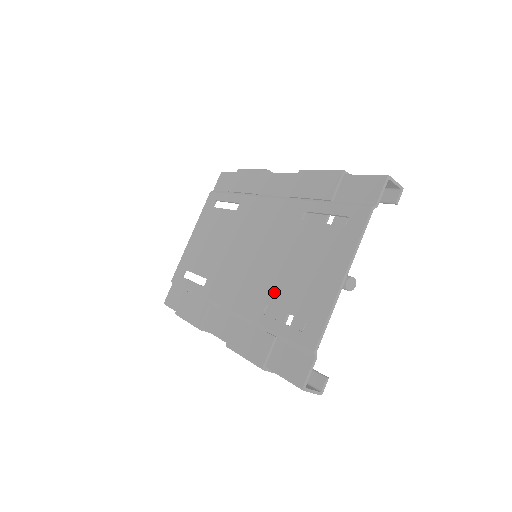
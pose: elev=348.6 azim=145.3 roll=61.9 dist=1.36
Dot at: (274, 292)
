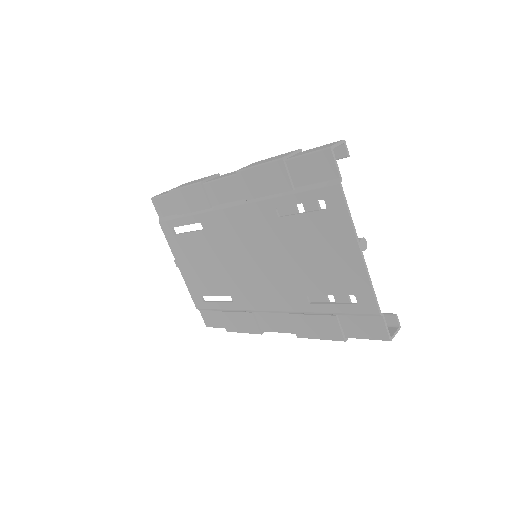
Dot at: (305, 284)
